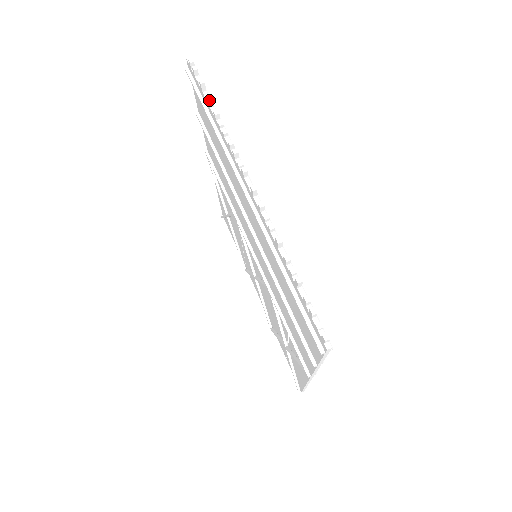
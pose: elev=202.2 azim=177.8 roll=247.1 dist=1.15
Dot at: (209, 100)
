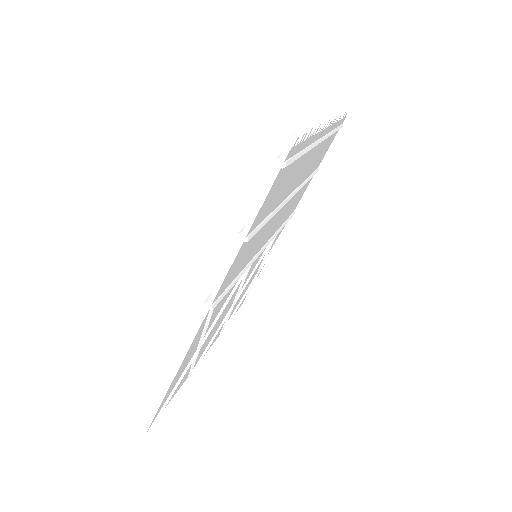
Dot at: (340, 114)
